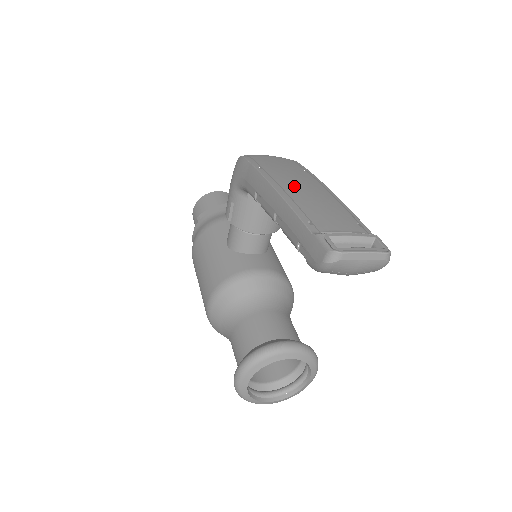
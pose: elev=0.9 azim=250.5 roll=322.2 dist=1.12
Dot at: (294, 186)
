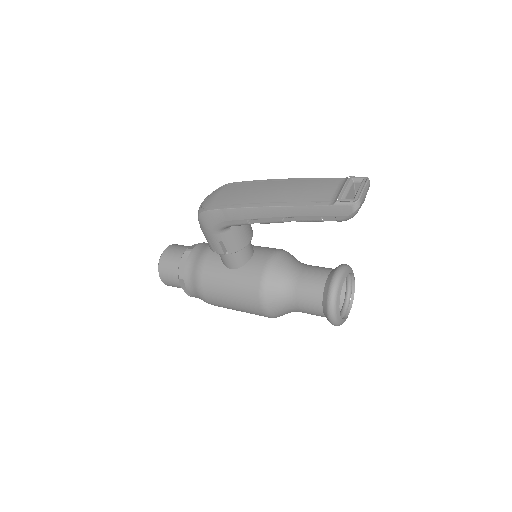
Dot at: (271, 195)
